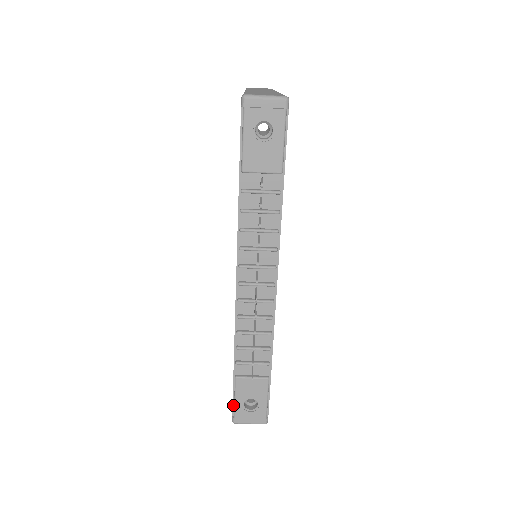
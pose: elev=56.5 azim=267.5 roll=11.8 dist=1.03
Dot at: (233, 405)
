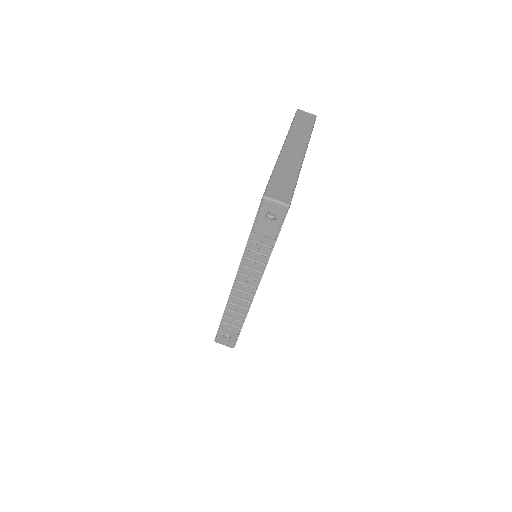
Dot at: (217, 333)
